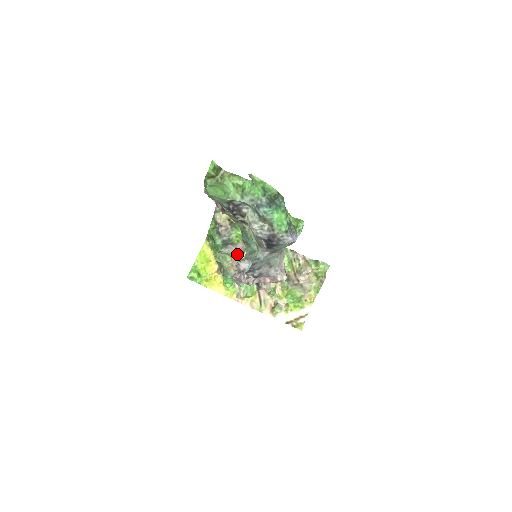
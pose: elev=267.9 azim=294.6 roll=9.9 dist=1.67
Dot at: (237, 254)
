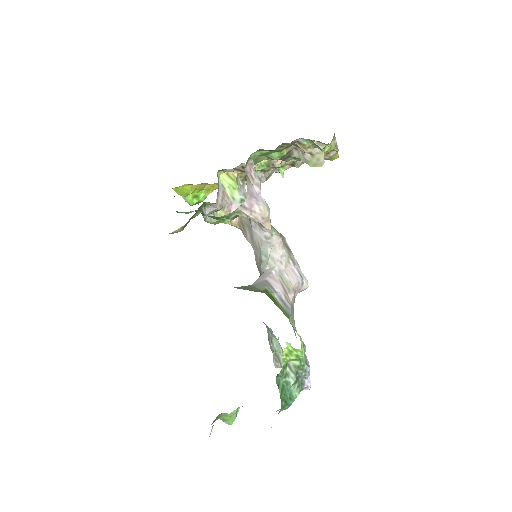
Dot at: (221, 209)
